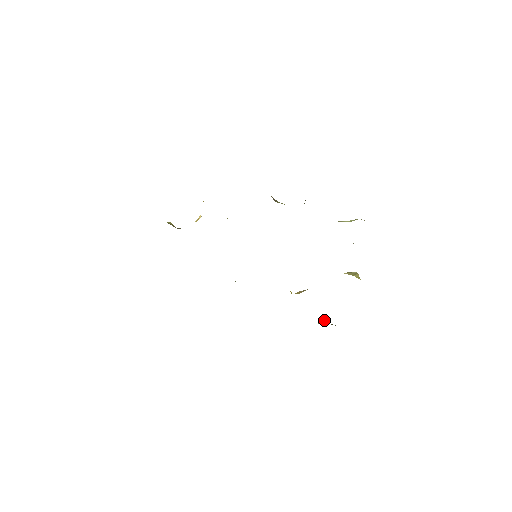
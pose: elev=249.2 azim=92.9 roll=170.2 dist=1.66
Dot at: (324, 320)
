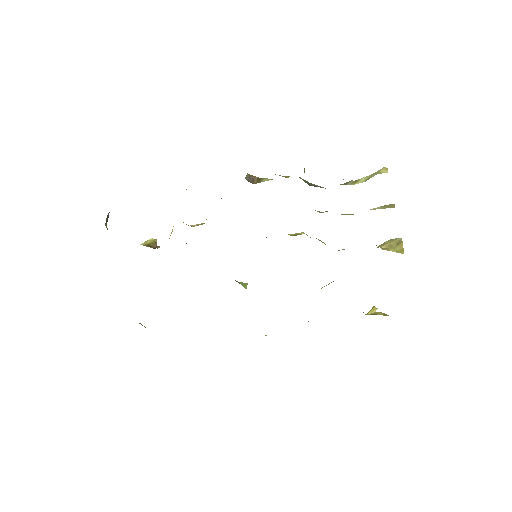
Dot at: (374, 306)
